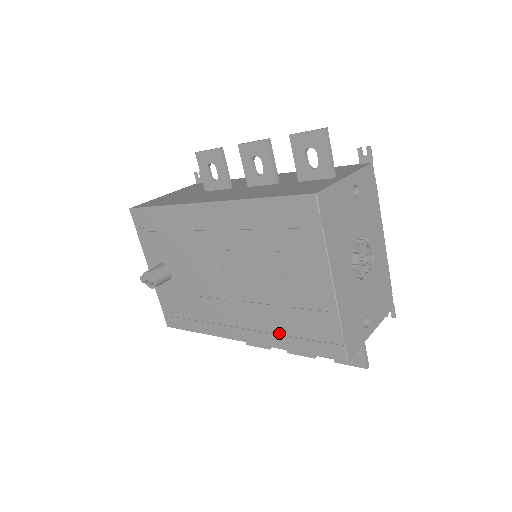
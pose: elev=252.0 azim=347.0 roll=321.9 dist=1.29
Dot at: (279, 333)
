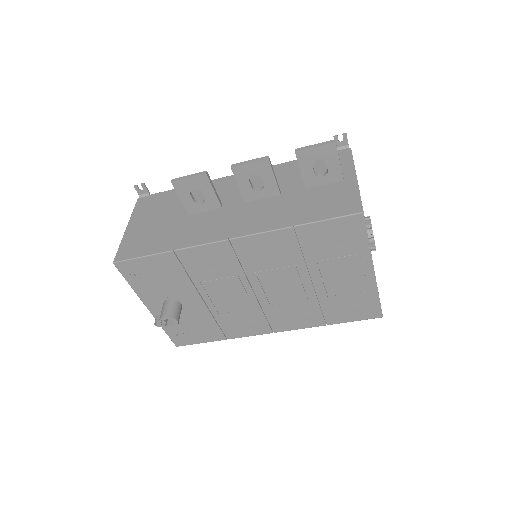
Dot at: (315, 317)
